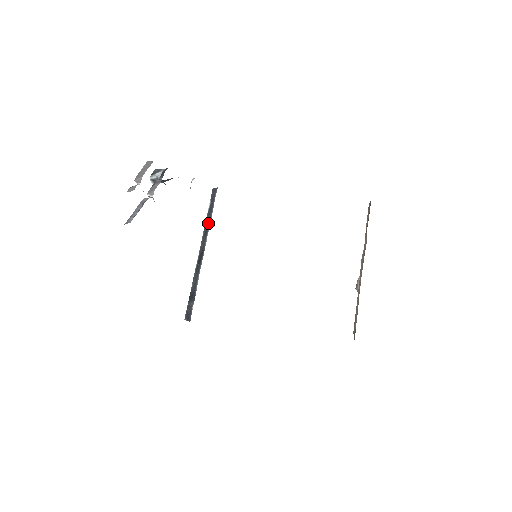
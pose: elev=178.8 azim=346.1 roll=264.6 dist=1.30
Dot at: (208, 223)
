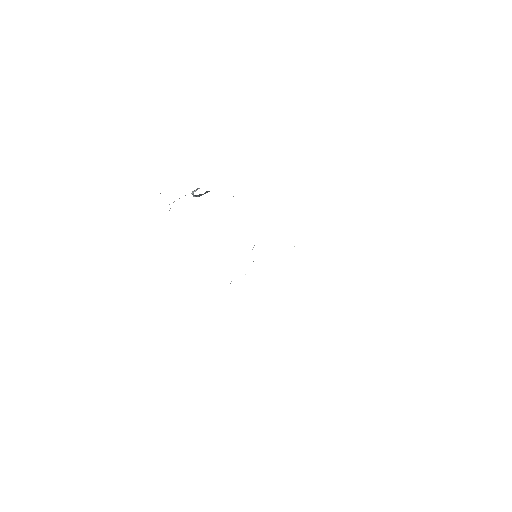
Dot at: occluded
